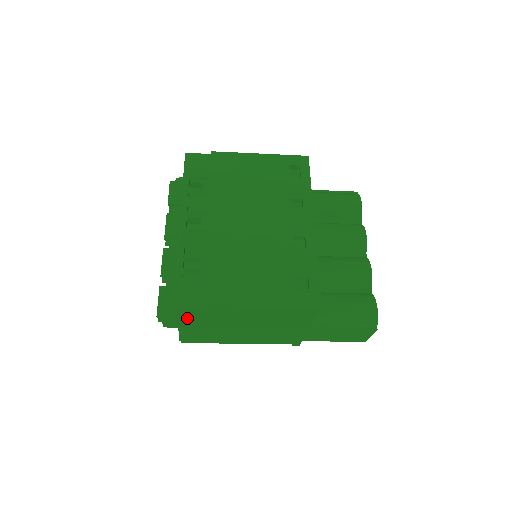
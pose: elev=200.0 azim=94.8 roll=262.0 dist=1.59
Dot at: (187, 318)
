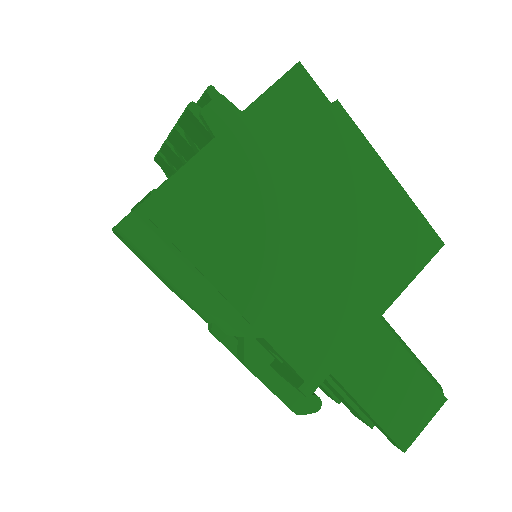
Dot at: (271, 117)
